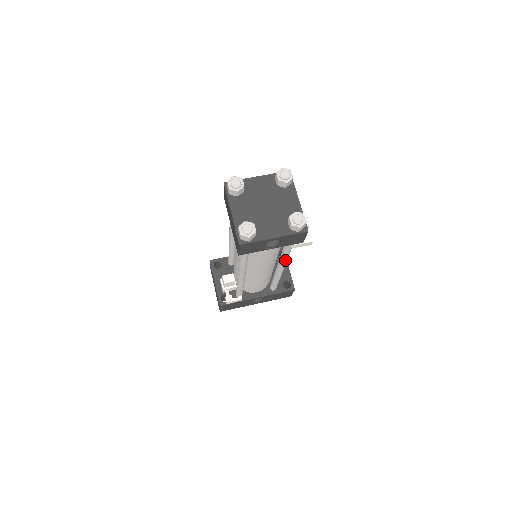
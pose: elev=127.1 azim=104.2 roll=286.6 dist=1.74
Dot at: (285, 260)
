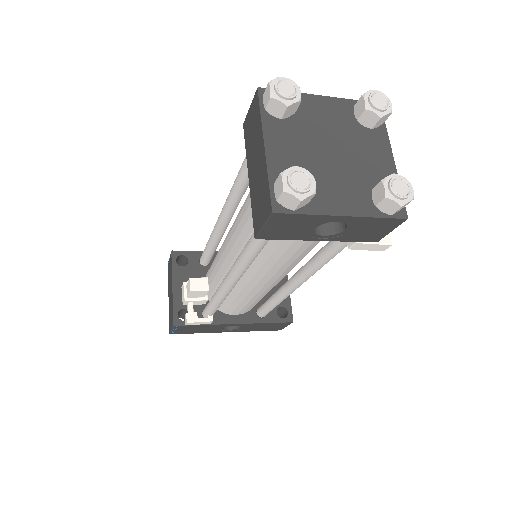
Dot at: (315, 271)
